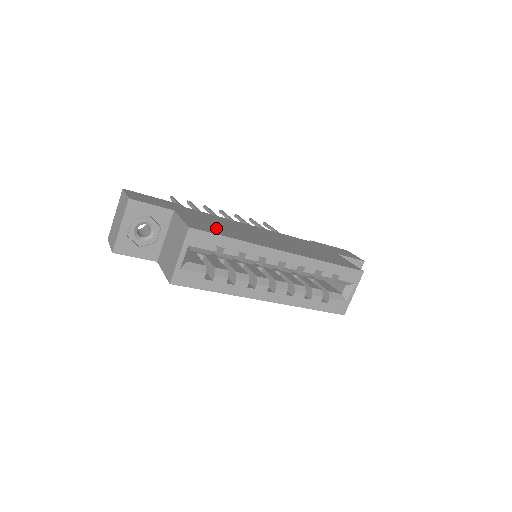
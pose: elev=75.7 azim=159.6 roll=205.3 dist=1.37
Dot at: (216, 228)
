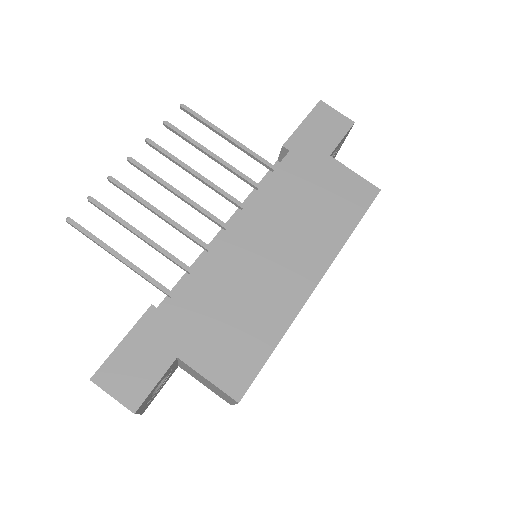
Dot at: (241, 342)
